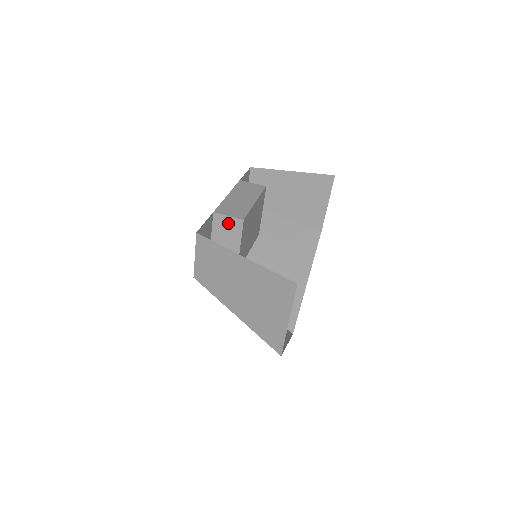
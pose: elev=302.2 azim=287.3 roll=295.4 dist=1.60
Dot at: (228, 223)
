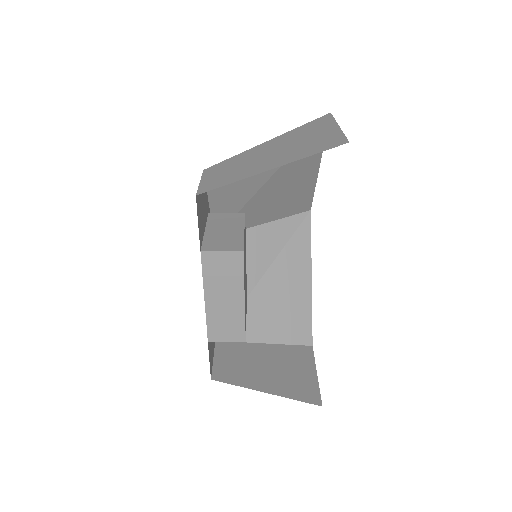
Dot at: occluded
